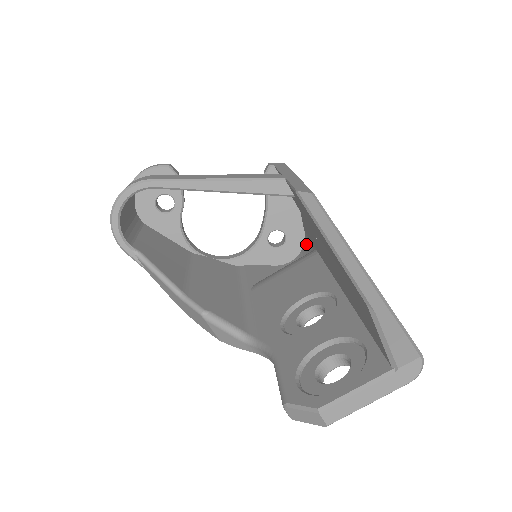
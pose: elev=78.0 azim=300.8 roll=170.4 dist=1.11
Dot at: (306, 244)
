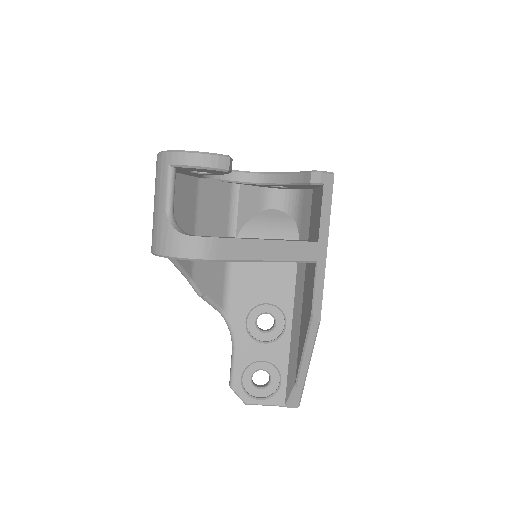
Dot at: (297, 198)
